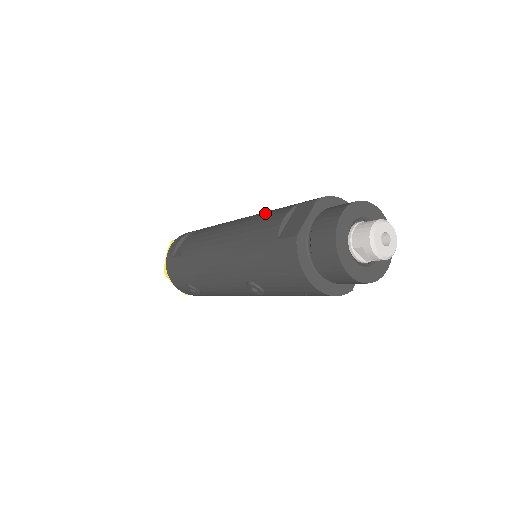
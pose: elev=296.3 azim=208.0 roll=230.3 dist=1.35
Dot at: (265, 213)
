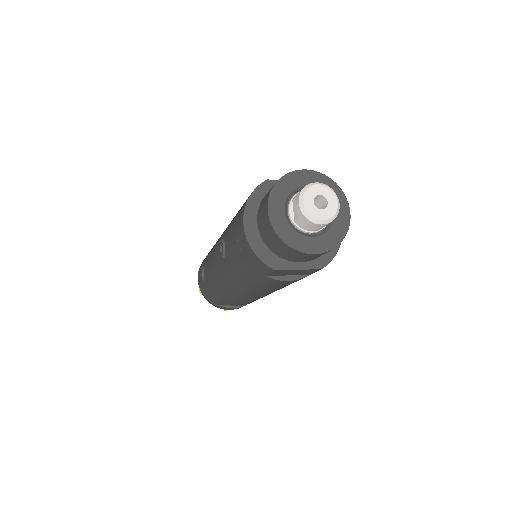
Dot at: occluded
